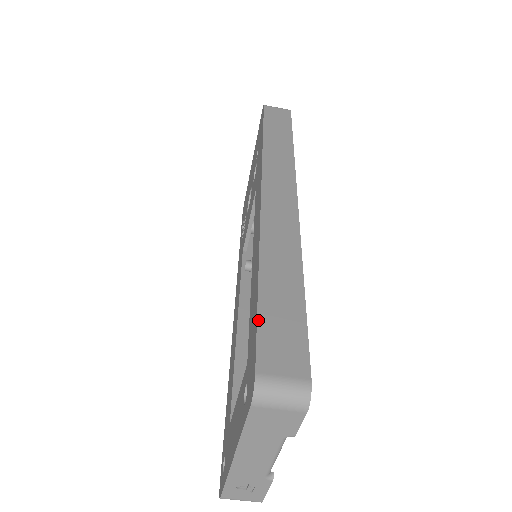
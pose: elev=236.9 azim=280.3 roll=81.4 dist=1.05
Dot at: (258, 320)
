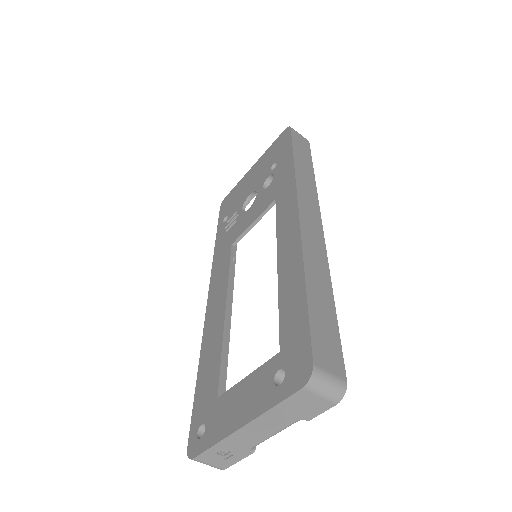
Dot at: (310, 321)
